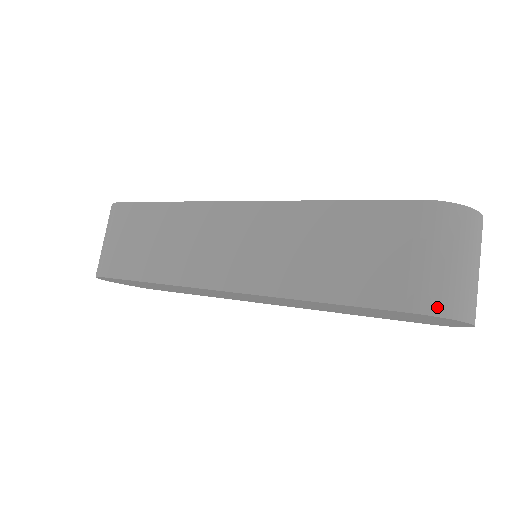
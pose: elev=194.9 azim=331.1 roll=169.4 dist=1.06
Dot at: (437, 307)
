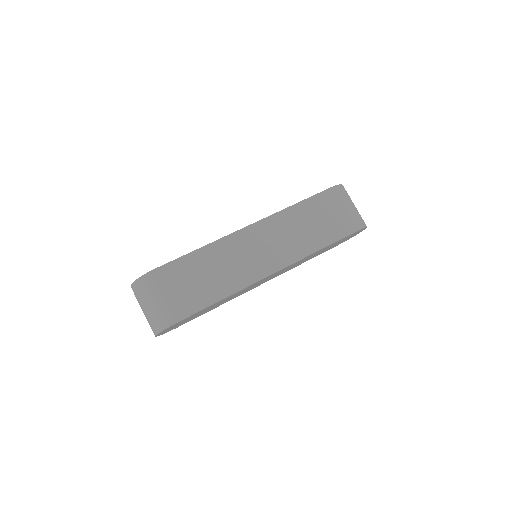
Dot at: (362, 225)
